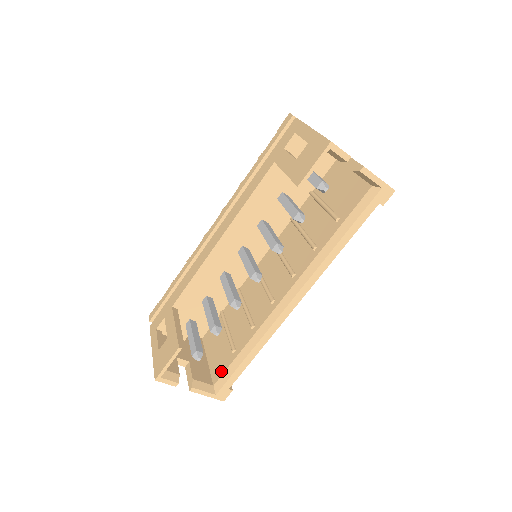
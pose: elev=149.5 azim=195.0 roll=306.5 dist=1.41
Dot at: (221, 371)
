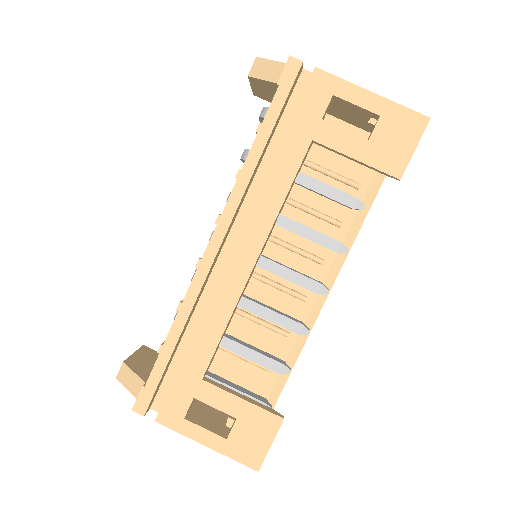
Dot at: occluded
